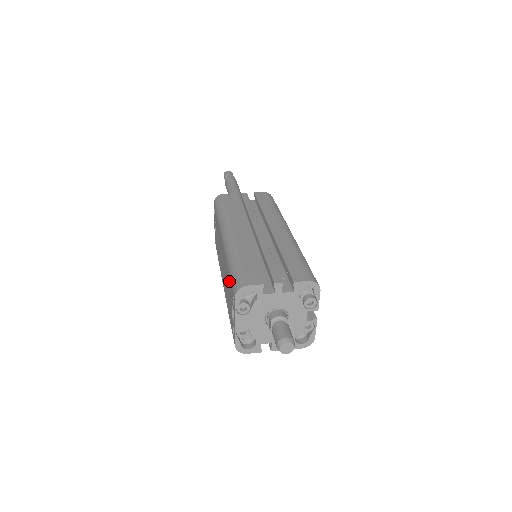
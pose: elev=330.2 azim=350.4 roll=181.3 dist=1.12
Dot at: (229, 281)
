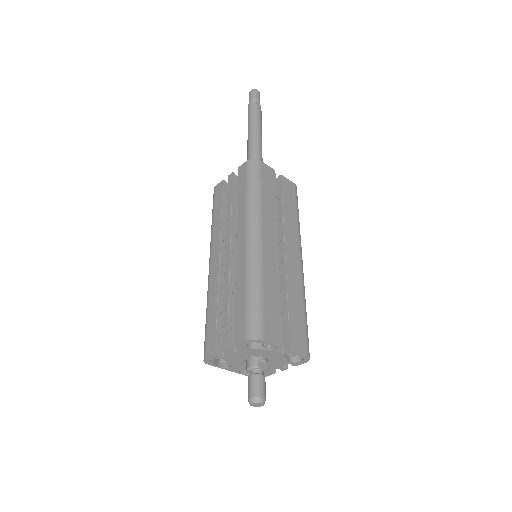
Dot at: occluded
